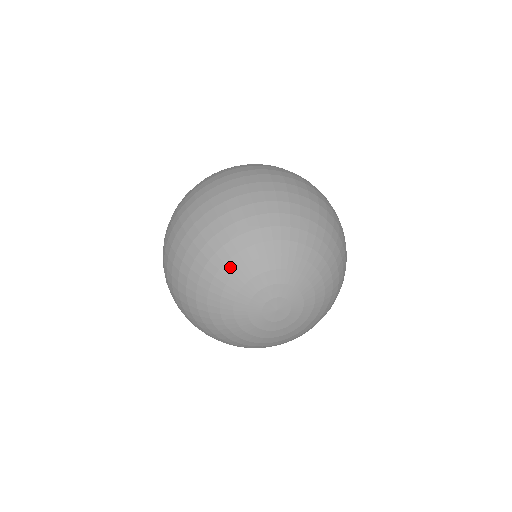
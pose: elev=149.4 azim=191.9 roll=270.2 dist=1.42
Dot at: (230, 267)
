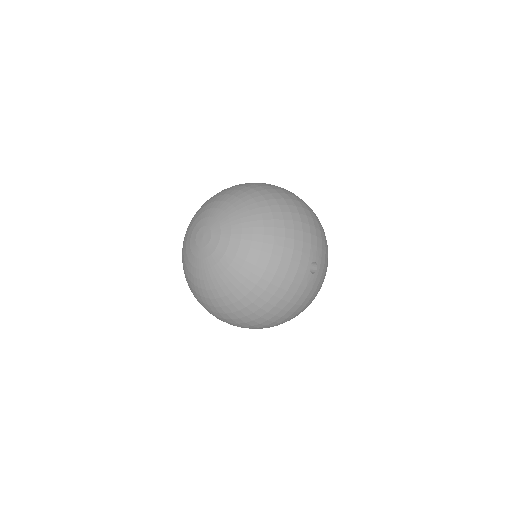
Dot at: (202, 207)
